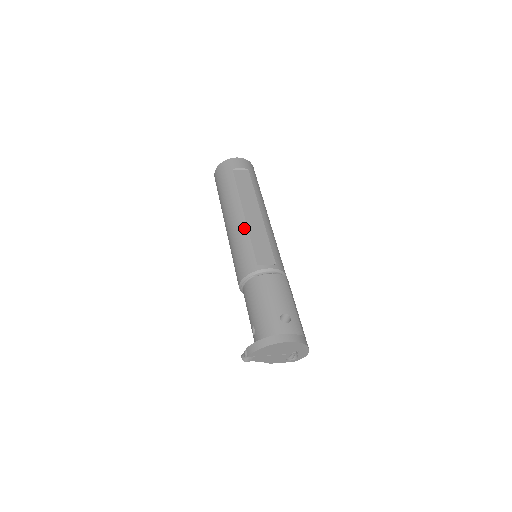
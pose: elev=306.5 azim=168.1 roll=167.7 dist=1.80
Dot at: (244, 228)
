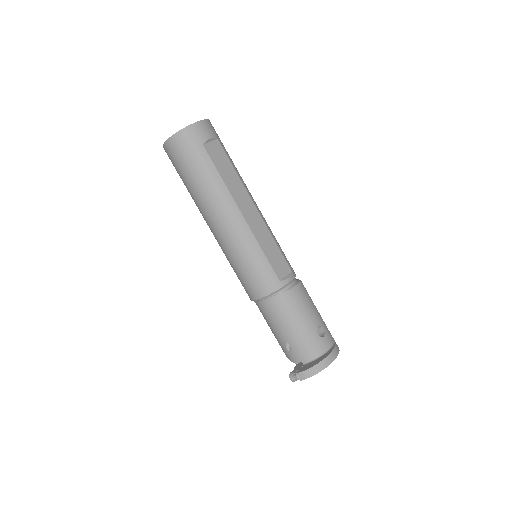
Dot at: (249, 235)
